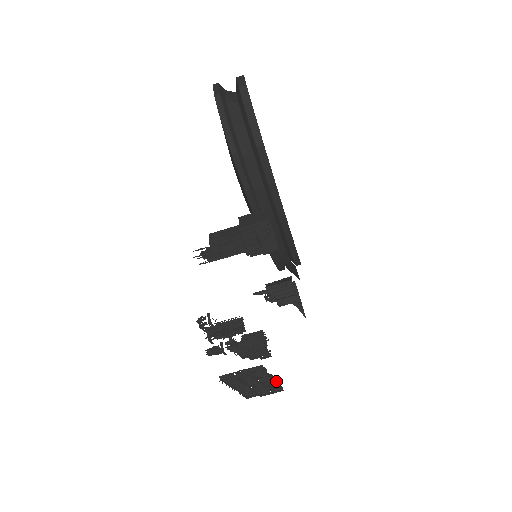
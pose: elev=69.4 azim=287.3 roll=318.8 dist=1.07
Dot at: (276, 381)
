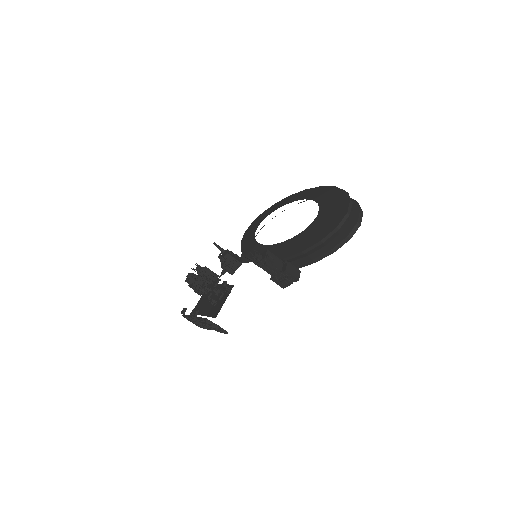
Dot at: (210, 329)
